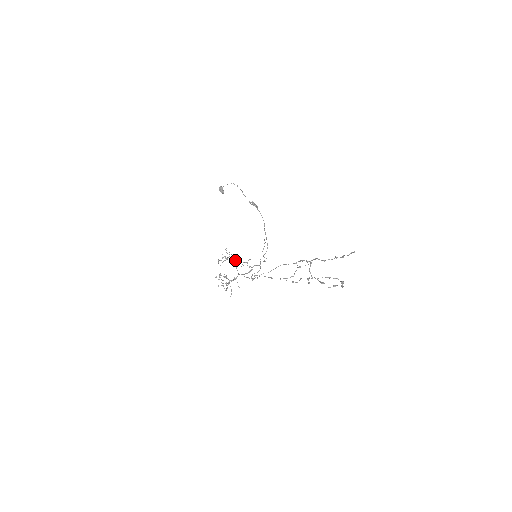
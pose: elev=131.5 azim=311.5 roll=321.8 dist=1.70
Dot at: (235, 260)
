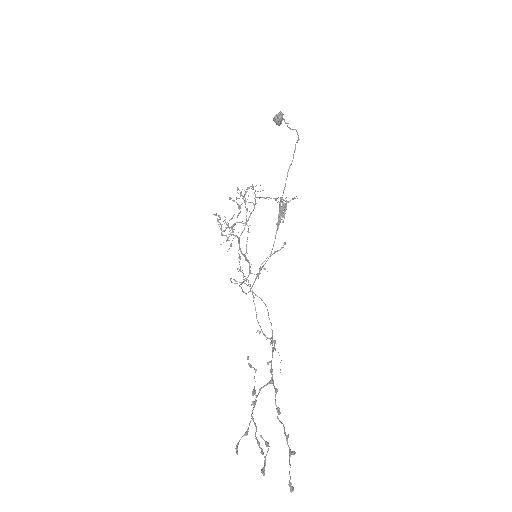
Dot at: (265, 198)
